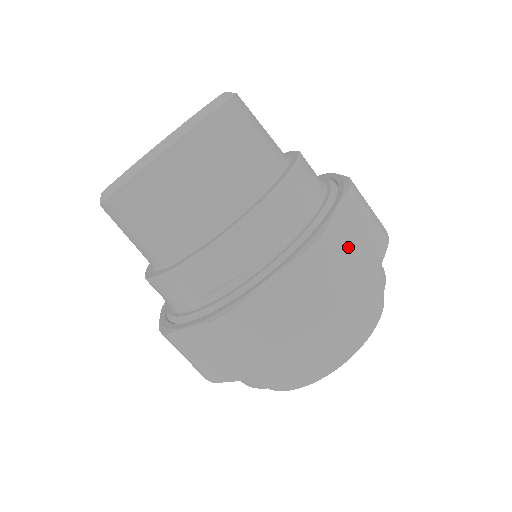
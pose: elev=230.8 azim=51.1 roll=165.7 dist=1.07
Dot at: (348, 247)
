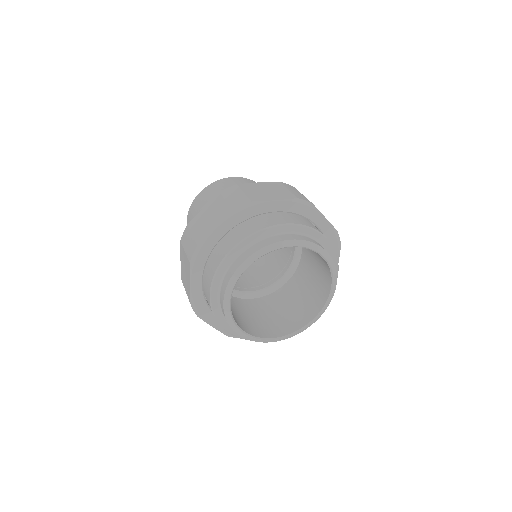
Dot at: (250, 190)
